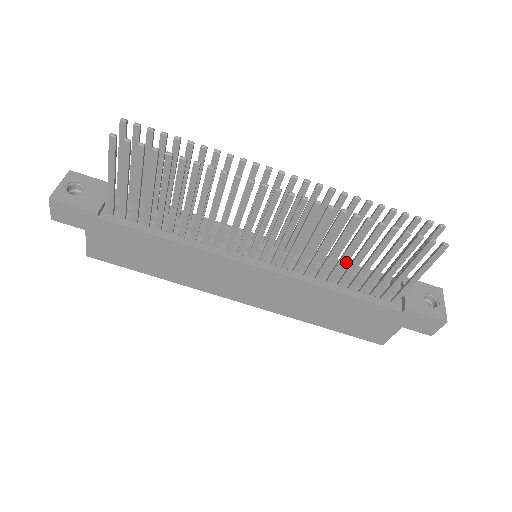
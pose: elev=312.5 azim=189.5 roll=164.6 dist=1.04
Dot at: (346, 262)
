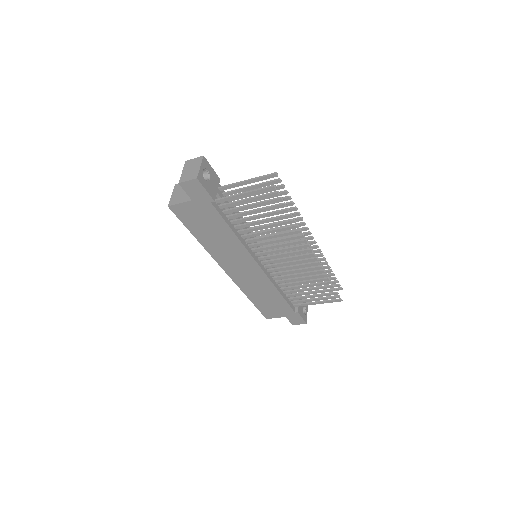
Dot at: occluded
